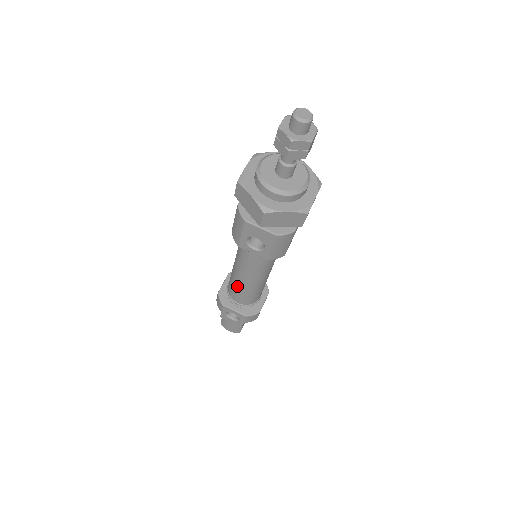
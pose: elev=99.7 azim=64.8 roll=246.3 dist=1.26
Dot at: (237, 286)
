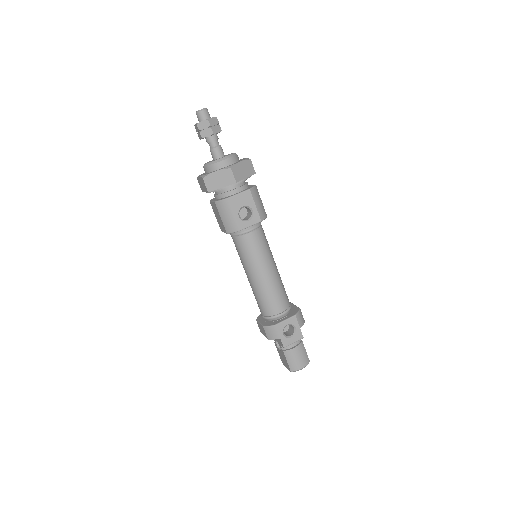
Dot at: (267, 291)
